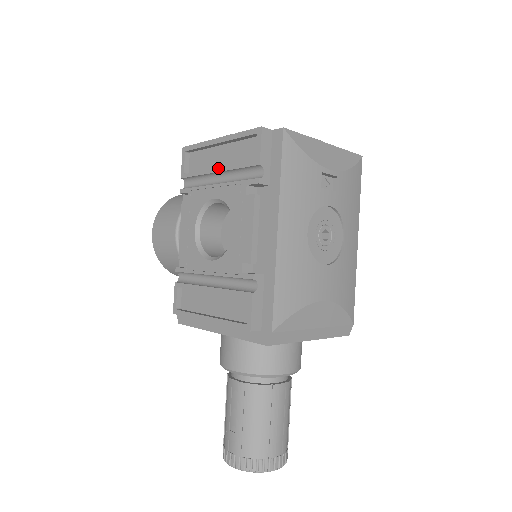
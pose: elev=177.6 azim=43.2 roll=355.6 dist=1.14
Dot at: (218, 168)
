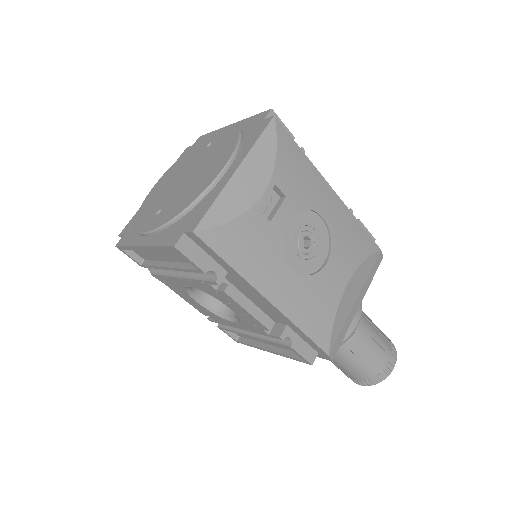
Dot at: (168, 268)
